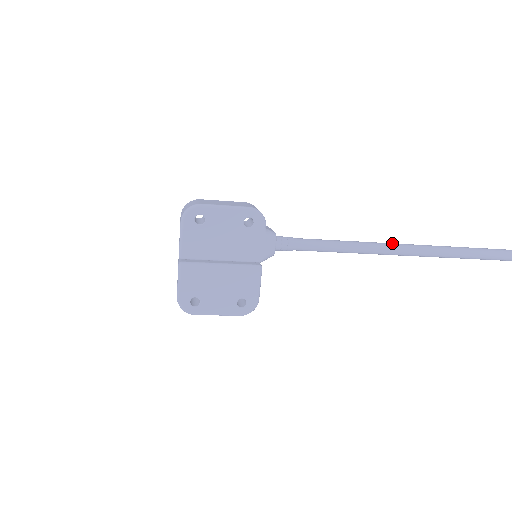
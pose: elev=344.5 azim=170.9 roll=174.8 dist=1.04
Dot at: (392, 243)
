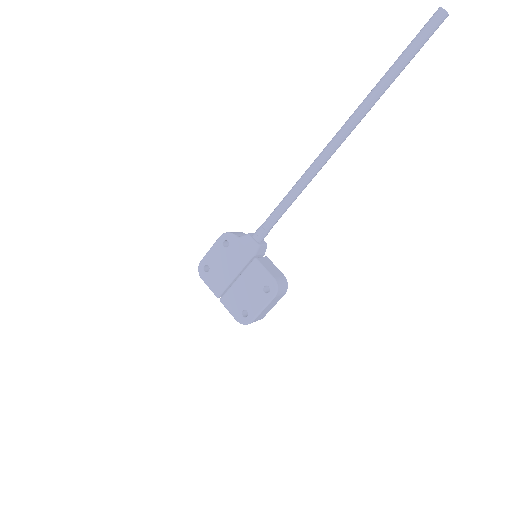
Dot at: (316, 158)
